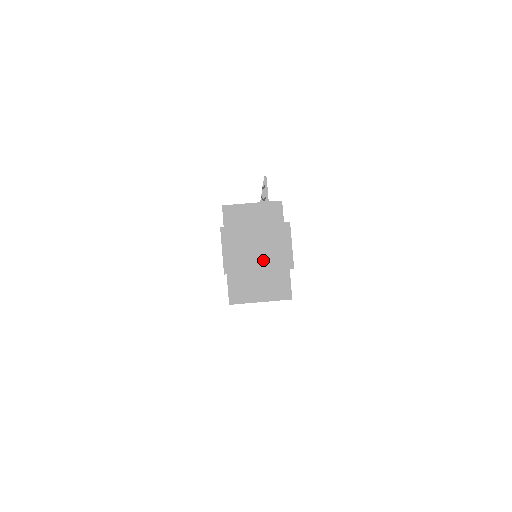
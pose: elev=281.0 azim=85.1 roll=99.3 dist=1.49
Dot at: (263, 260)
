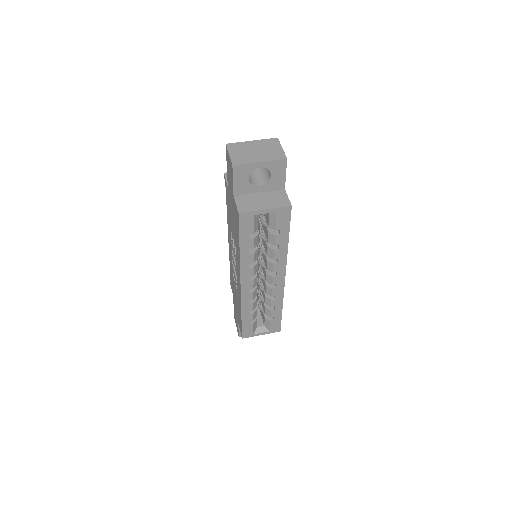
Dot at: (262, 156)
